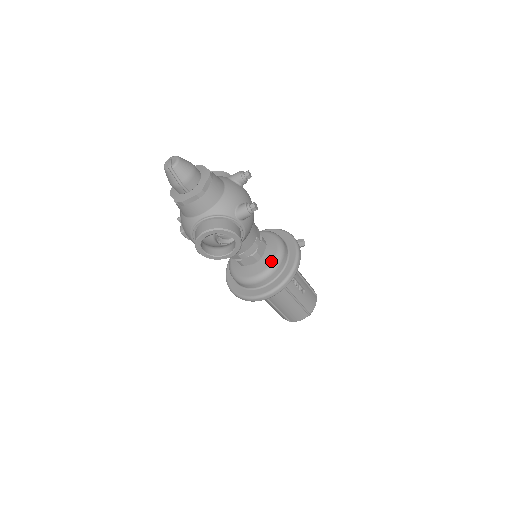
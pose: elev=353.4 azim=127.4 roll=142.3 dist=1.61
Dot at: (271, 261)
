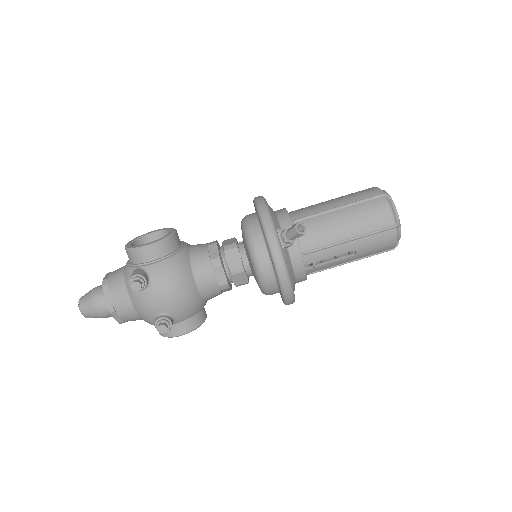
Dot at: (259, 287)
